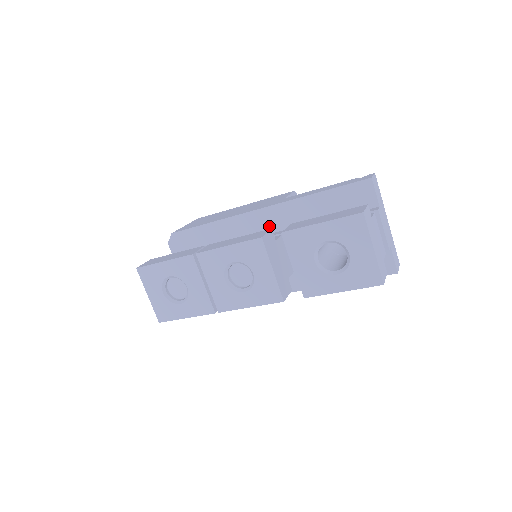
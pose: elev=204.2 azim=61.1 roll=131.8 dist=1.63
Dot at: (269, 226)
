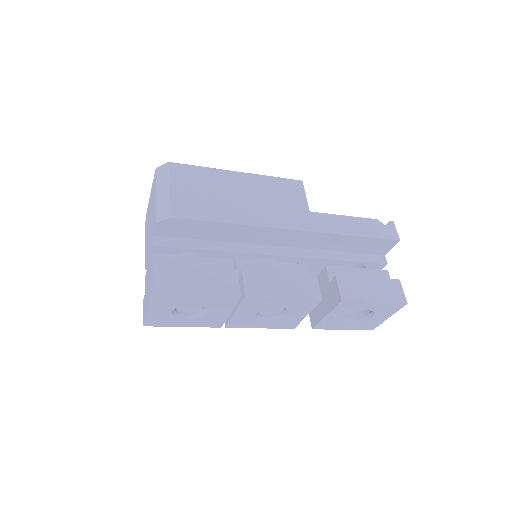
Dot at: (291, 242)
